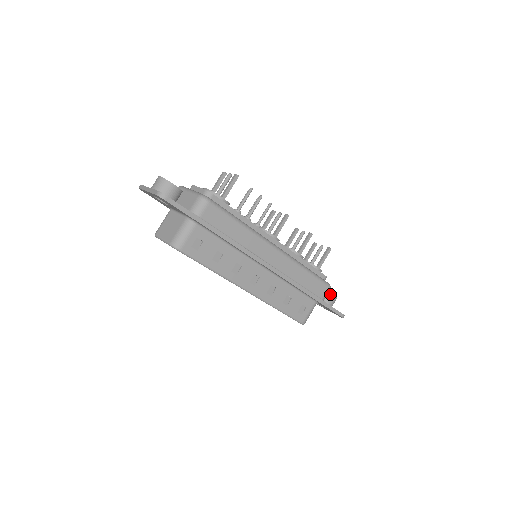
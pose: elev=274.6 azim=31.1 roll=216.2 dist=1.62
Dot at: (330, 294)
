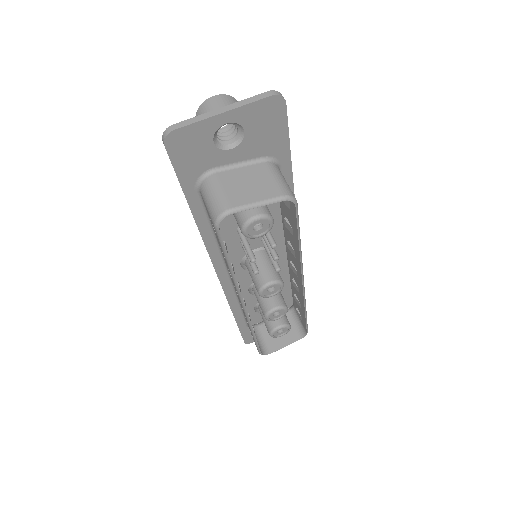
Dot at: occluded
